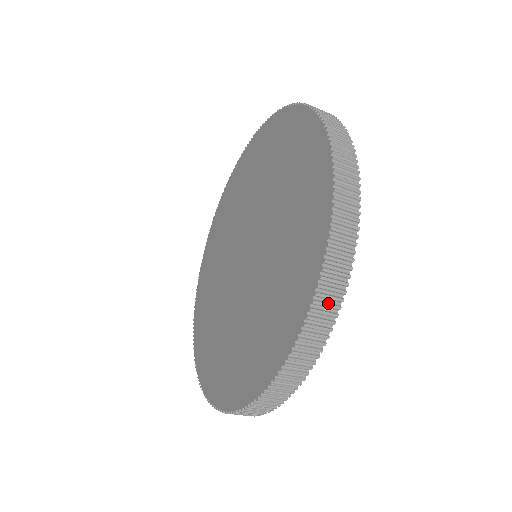
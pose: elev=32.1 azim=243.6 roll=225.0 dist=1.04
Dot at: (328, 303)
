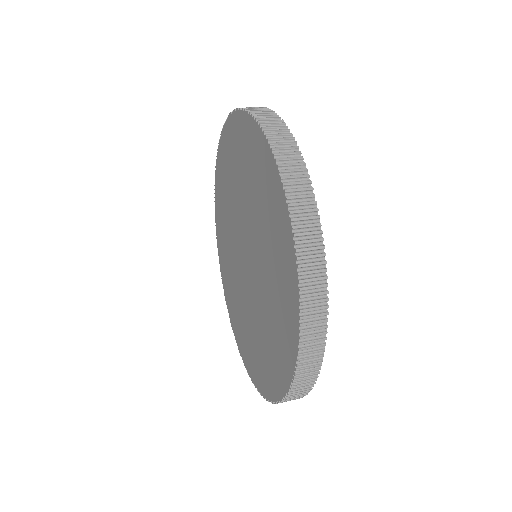
Dot at: (296, 396)
